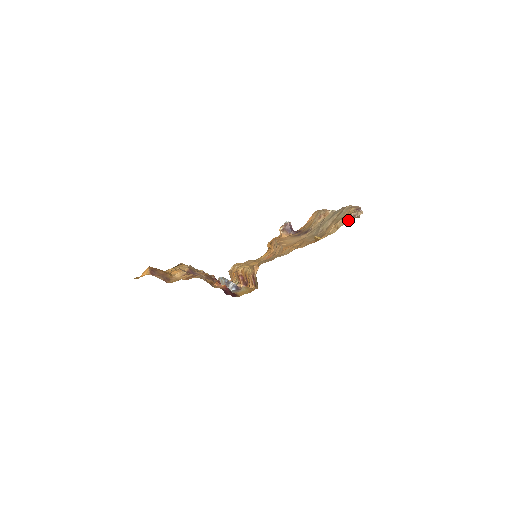
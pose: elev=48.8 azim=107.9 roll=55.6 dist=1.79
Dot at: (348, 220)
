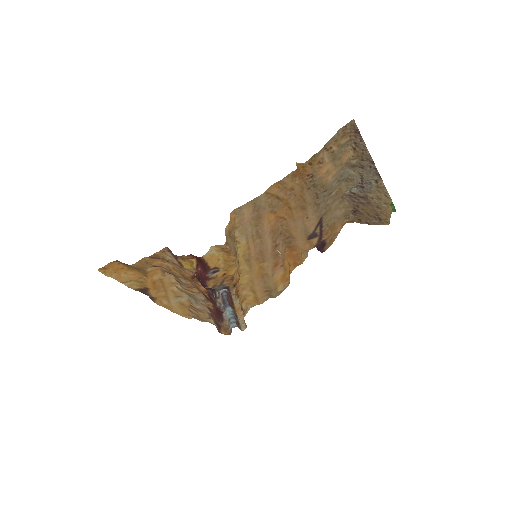
Dot at: (336, 133)
